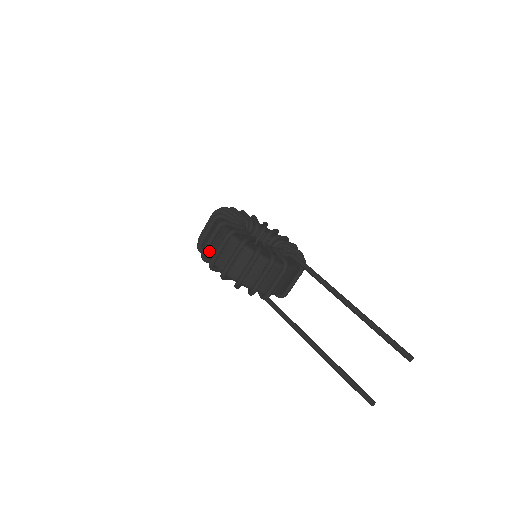
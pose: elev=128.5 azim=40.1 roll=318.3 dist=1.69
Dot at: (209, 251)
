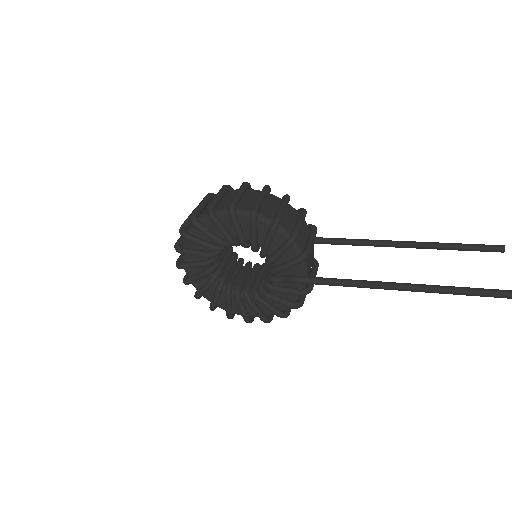
Dot at: (219, 206)
